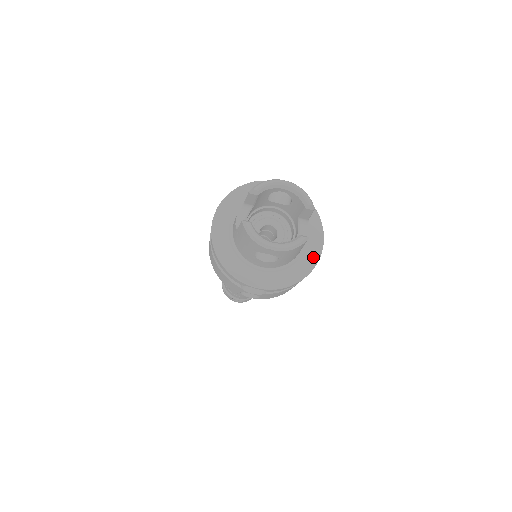
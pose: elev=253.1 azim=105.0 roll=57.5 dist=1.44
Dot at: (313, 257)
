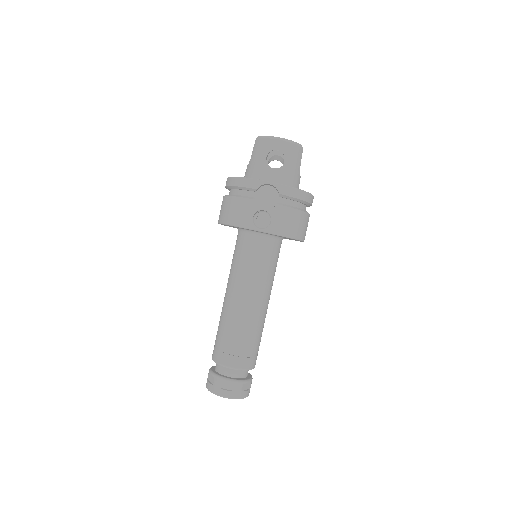
Dot at: occluded
